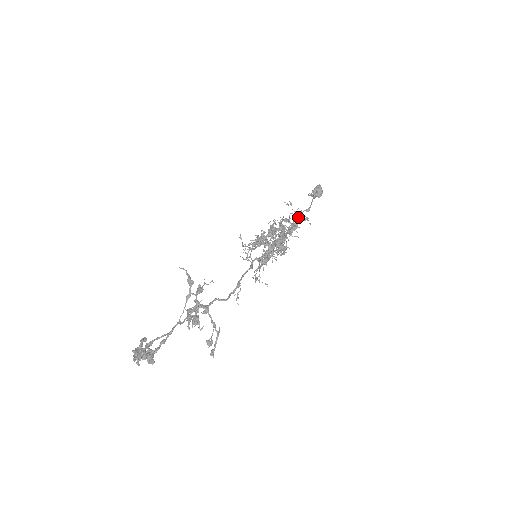
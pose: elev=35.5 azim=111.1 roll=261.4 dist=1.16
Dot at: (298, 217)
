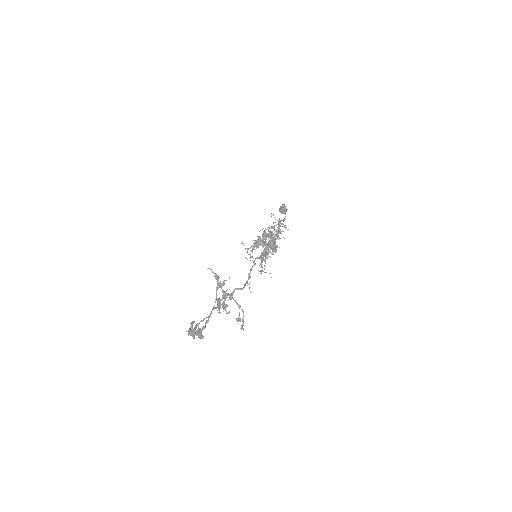
Dot at: occluded
